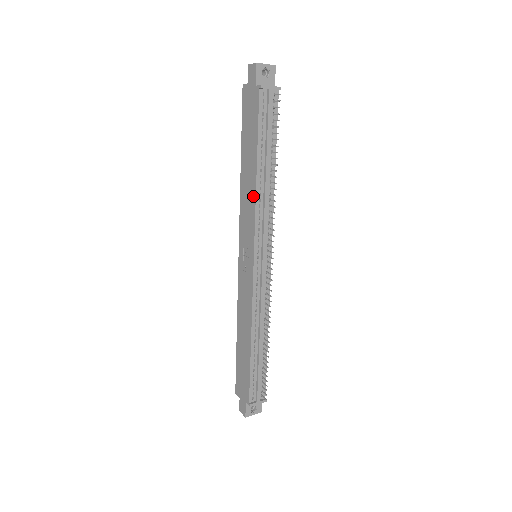
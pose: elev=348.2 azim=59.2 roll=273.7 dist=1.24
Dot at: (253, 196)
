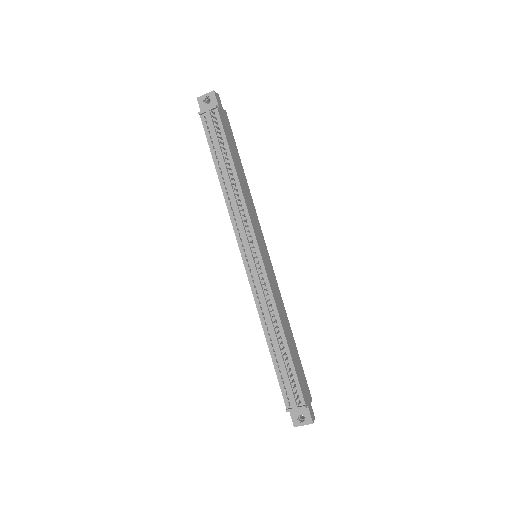
Dot at: (227, 202)
